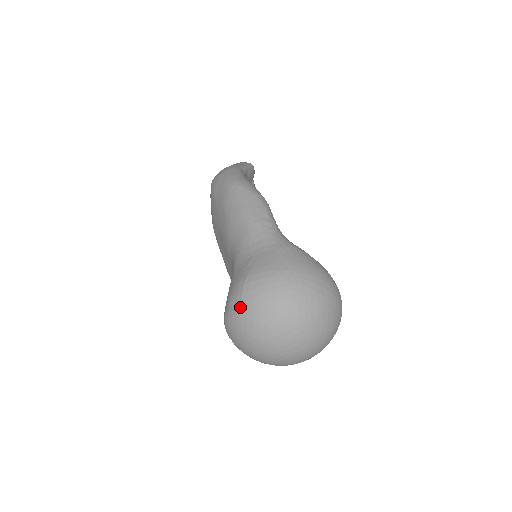
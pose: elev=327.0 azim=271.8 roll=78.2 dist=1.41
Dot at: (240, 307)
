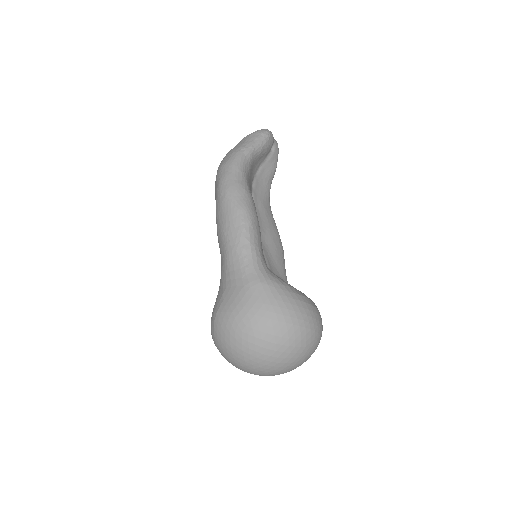
Dot at: (214, 337)
